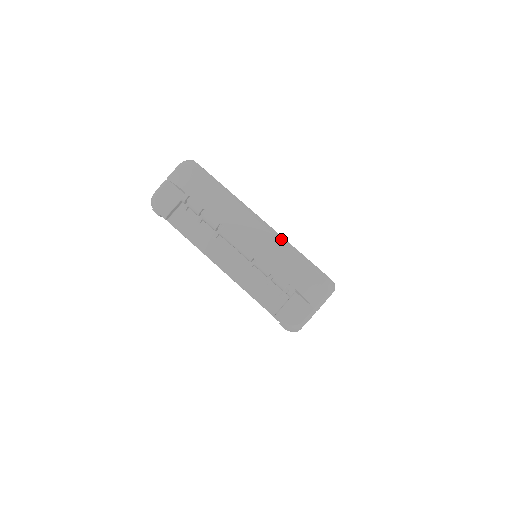
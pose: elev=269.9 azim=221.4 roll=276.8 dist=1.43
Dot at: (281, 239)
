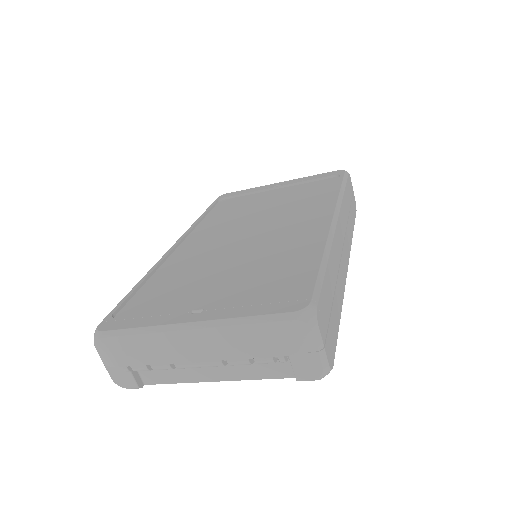
Dot at: (222, 324)
